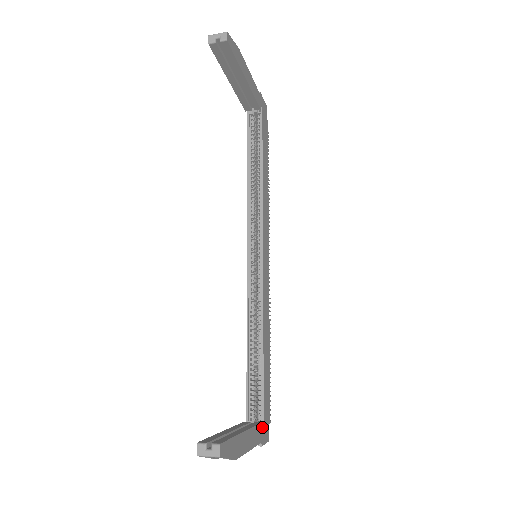
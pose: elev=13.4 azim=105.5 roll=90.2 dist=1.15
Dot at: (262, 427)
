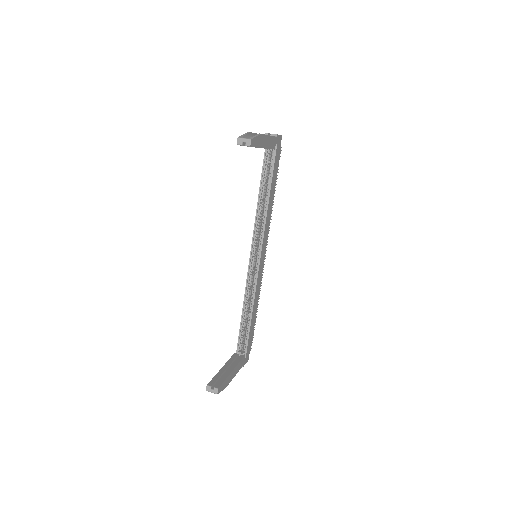
Dot at: (245, 356)
